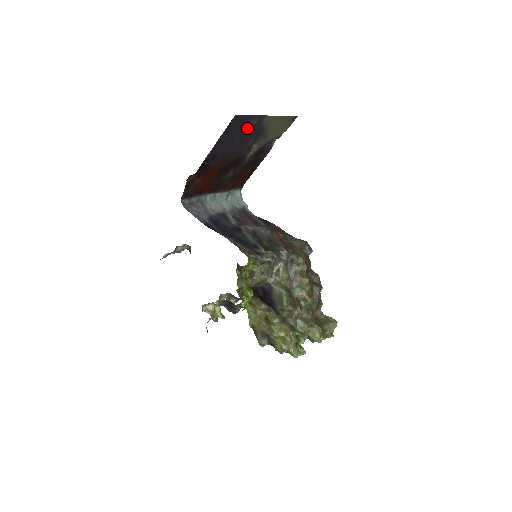
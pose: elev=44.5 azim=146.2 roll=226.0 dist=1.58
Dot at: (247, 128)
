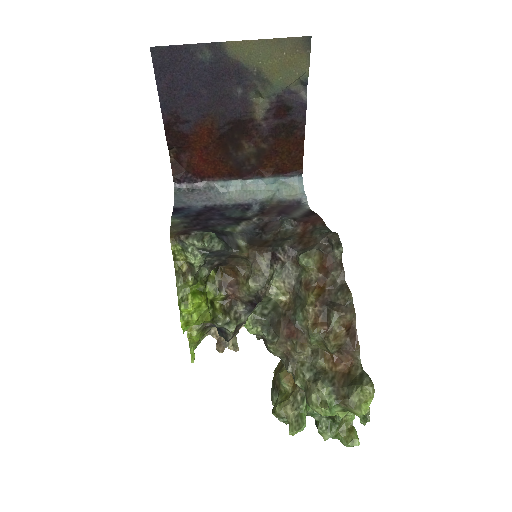
Dot at: (203, 67)
